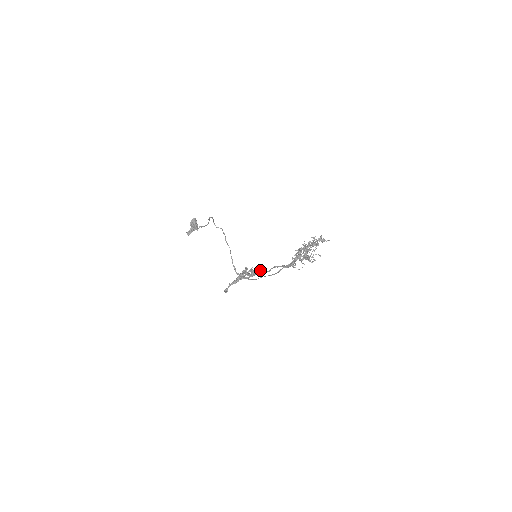
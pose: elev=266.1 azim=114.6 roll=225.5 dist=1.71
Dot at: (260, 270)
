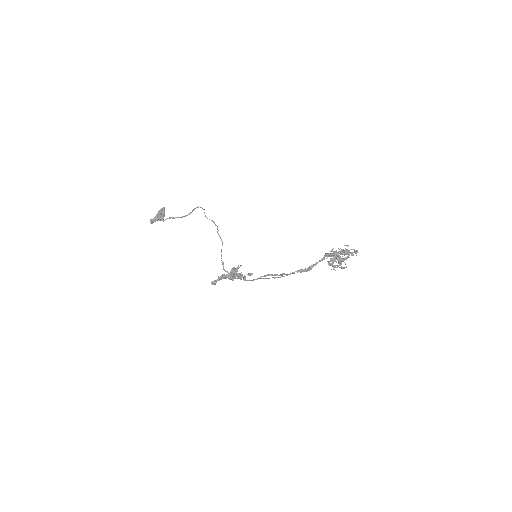
Dot at: (250, 274)
